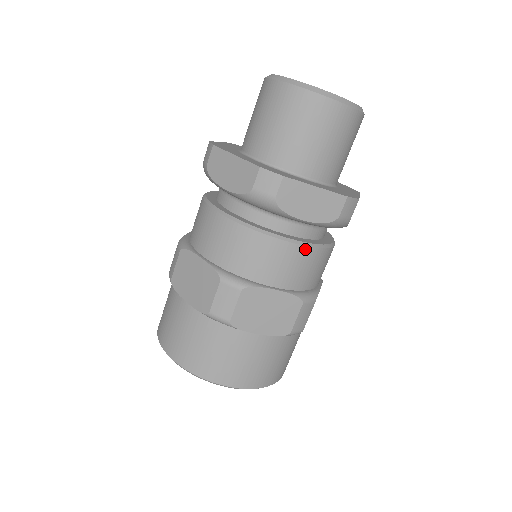
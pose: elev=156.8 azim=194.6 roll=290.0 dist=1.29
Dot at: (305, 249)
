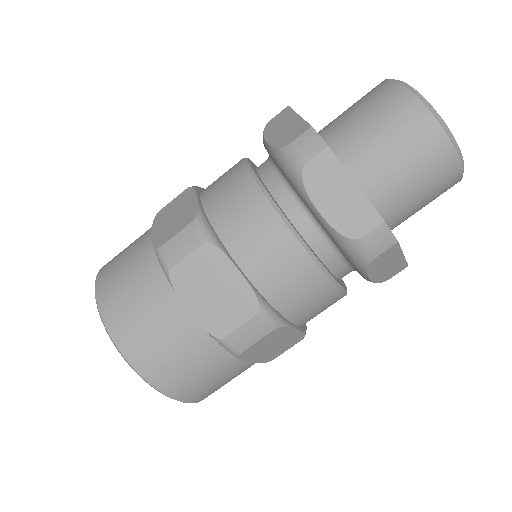
Dot at: (301, 252)
